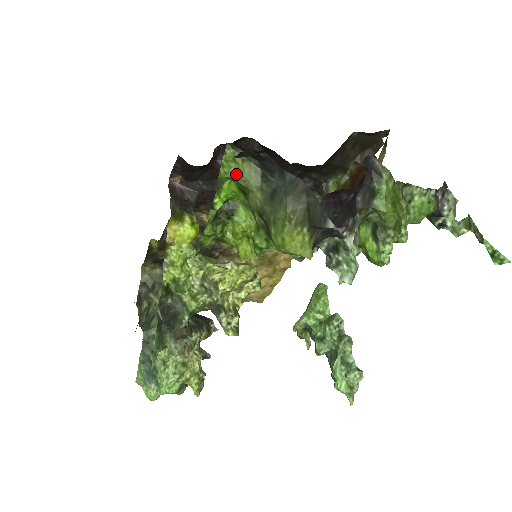
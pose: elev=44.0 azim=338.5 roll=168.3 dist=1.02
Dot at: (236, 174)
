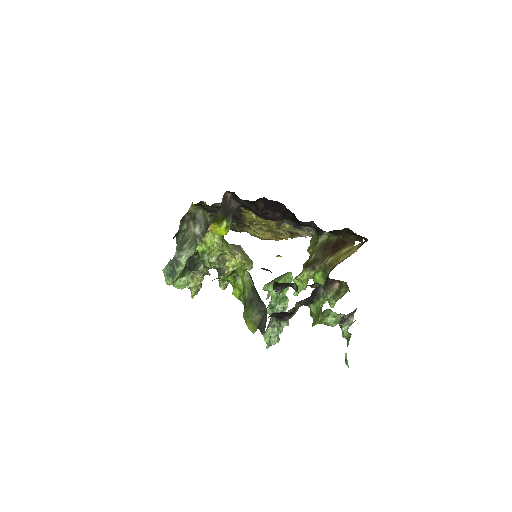
Dot at: (242, 278)
